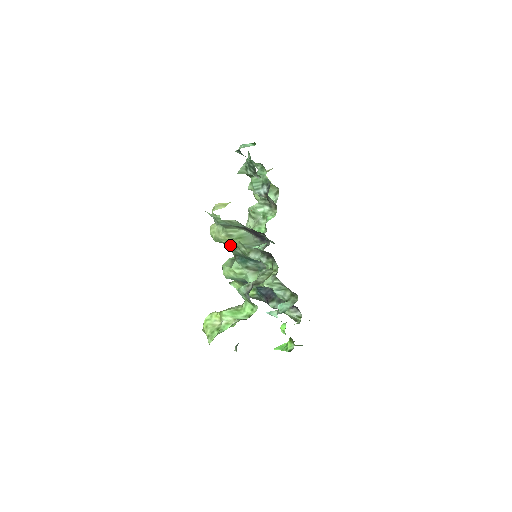
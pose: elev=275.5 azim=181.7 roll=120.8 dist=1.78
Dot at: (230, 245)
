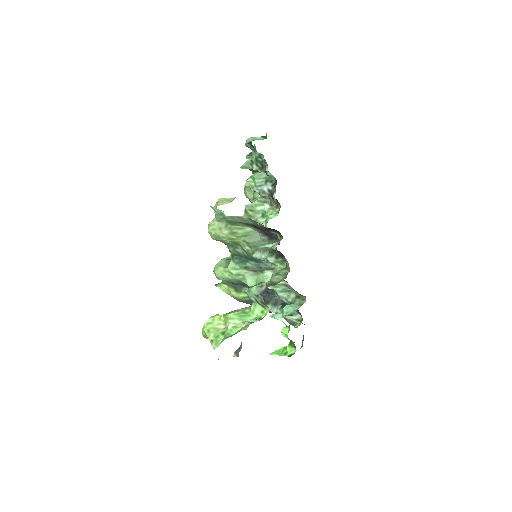
Dot at: (231, 243)
